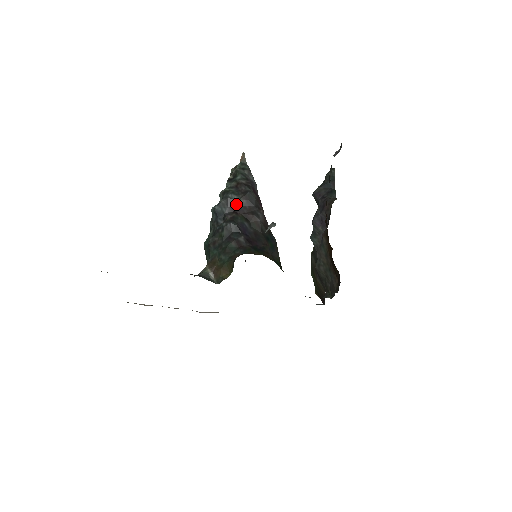
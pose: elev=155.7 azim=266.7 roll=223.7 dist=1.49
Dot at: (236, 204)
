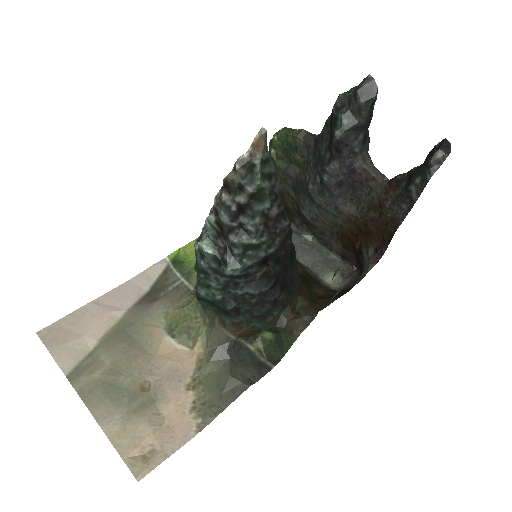
Dot at: (269, 256)
